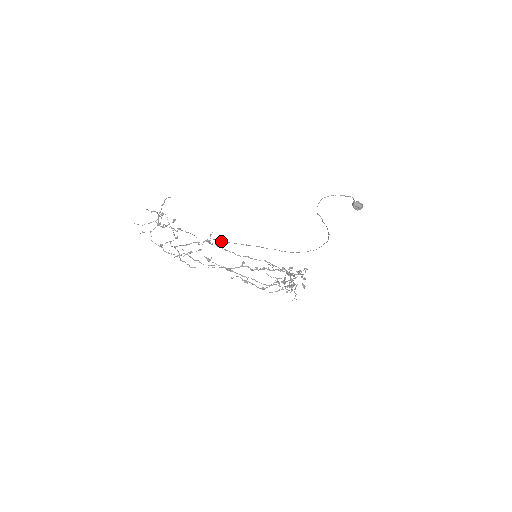
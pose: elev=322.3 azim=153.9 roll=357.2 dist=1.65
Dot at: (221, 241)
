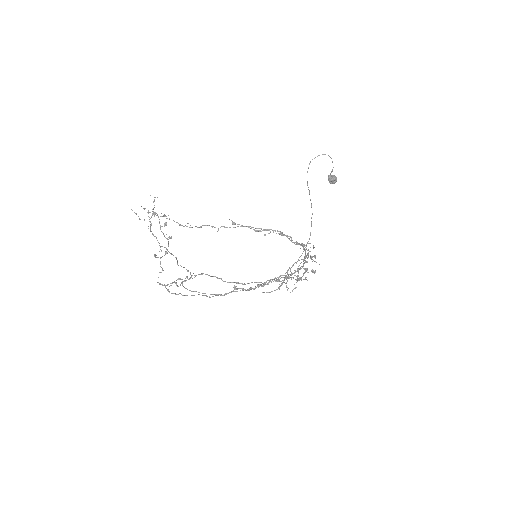
Dot at: (192, 291)
